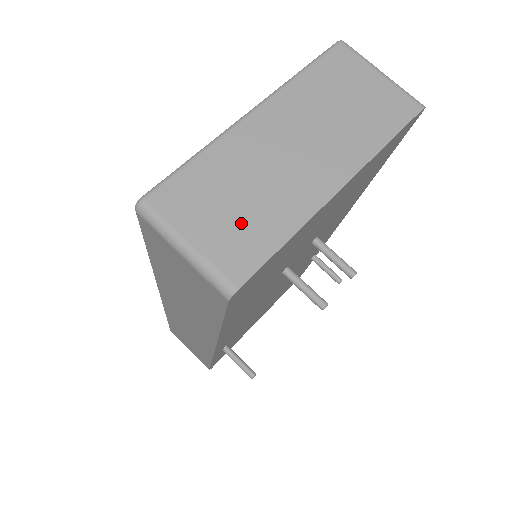
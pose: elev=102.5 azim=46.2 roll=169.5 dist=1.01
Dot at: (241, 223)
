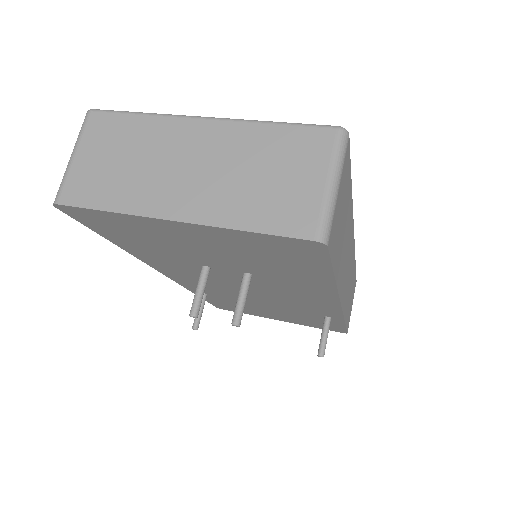
Dot at: (105, 174)
